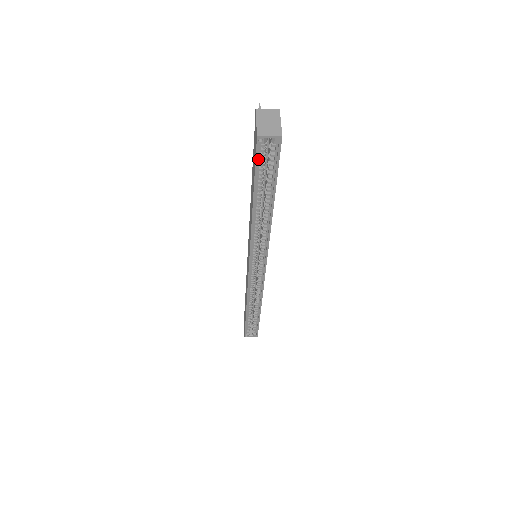
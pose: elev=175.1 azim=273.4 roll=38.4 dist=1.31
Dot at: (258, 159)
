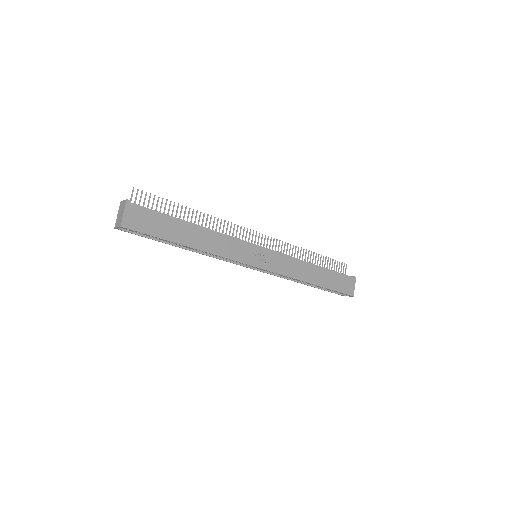
Dot at: (138, 233)
